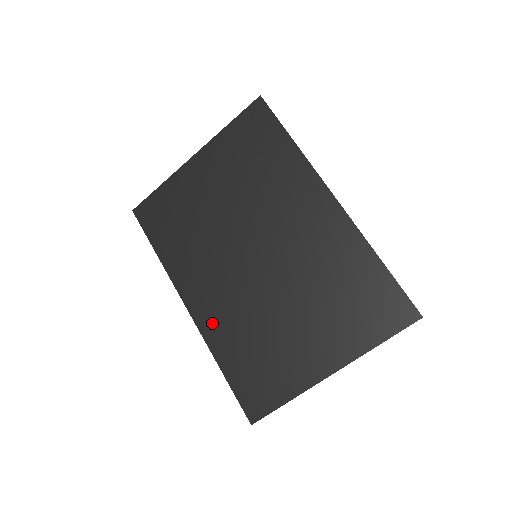
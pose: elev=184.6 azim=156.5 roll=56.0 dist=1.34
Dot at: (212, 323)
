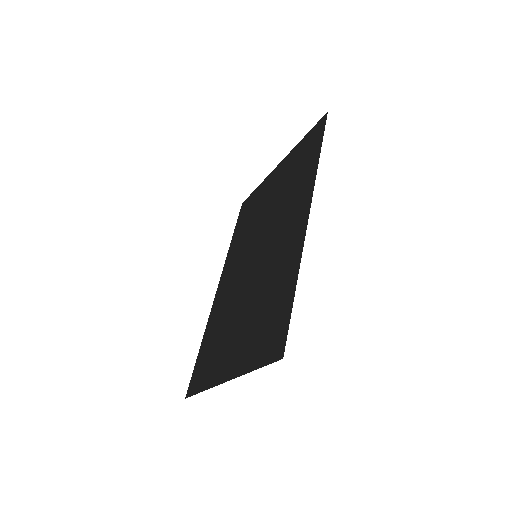
Dot at: (217, 304)
